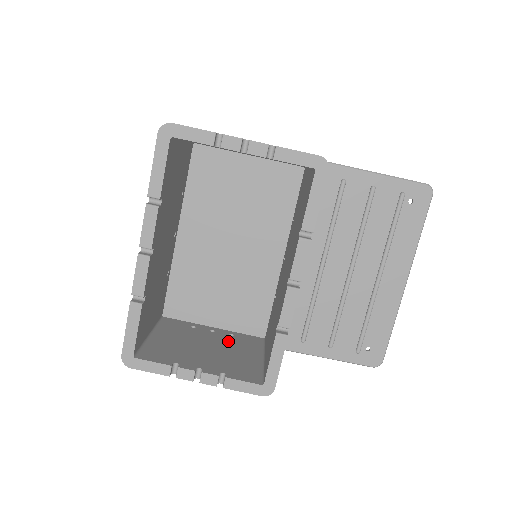
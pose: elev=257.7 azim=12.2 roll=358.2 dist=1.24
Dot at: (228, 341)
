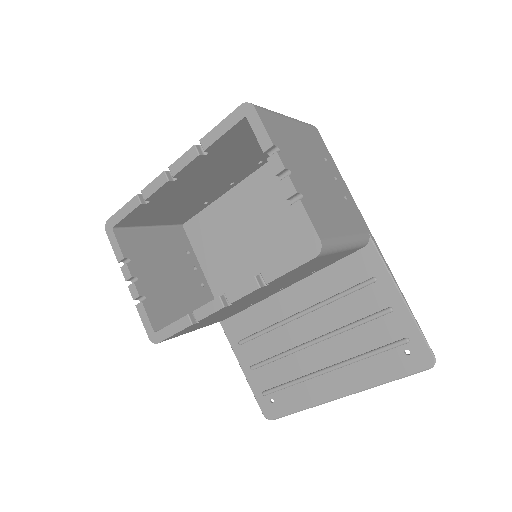
Dot at: (191, 285)
